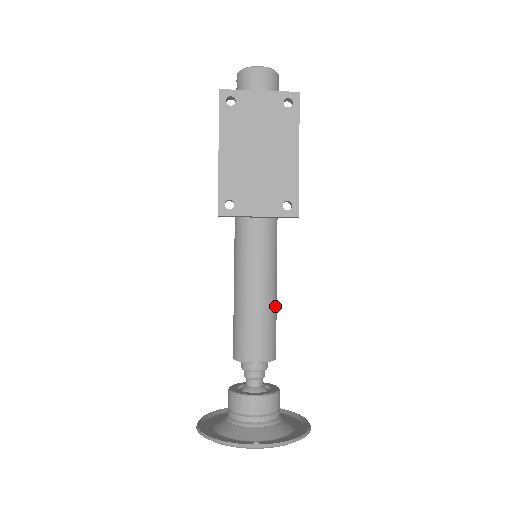
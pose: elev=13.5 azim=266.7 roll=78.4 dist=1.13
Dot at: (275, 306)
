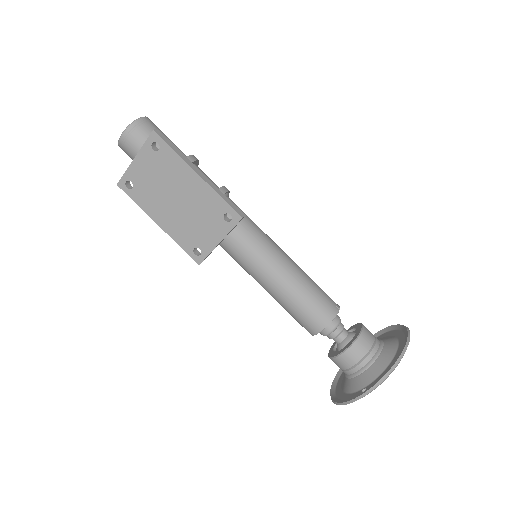
Dot at: (300, 280)
